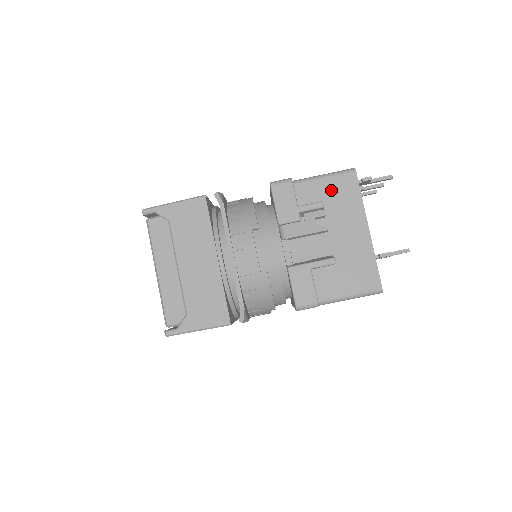
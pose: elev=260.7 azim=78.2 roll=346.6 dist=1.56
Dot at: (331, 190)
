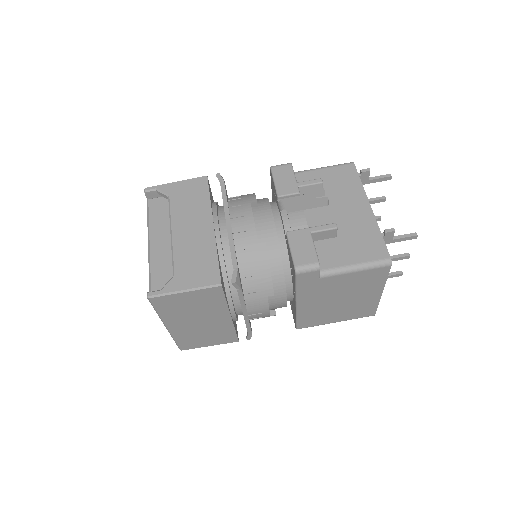
Dot at: (330, 177)
